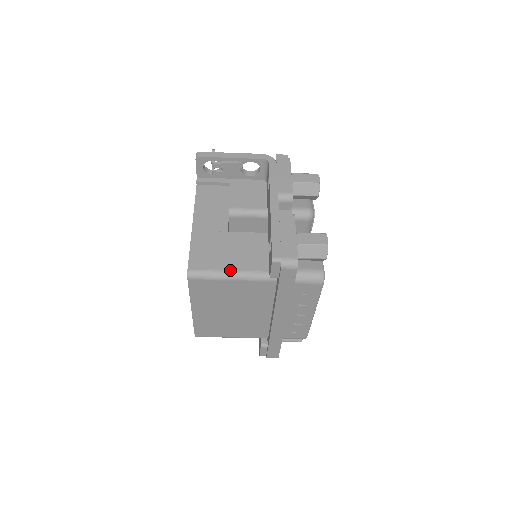
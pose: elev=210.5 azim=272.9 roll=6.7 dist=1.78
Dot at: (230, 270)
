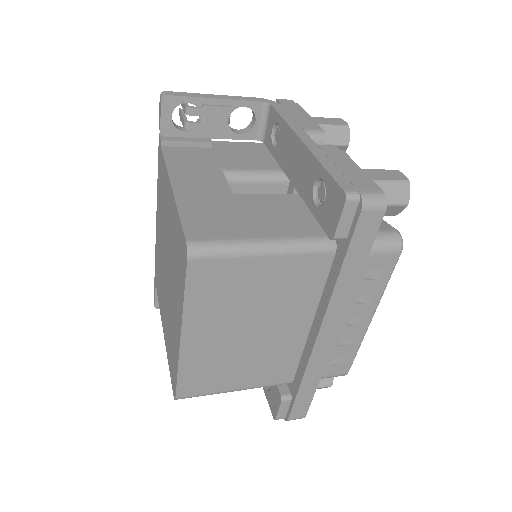
Dot at: (260, 238)
